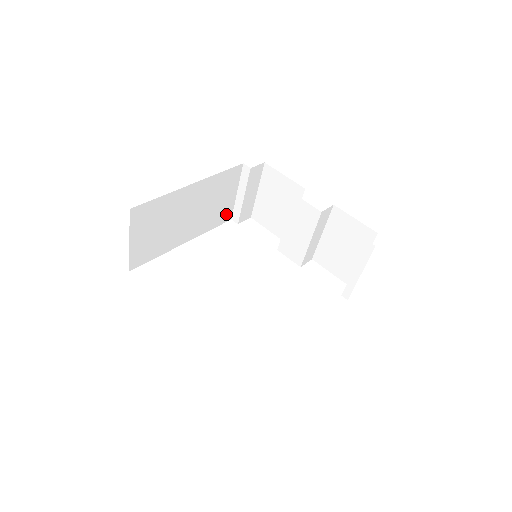
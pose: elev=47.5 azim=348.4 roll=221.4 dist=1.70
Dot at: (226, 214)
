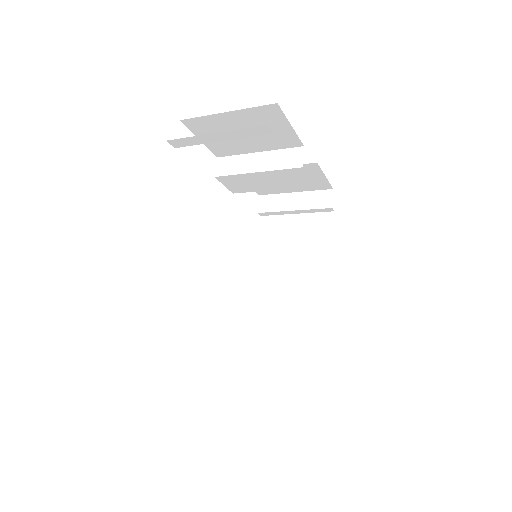
Dot at: occluded
